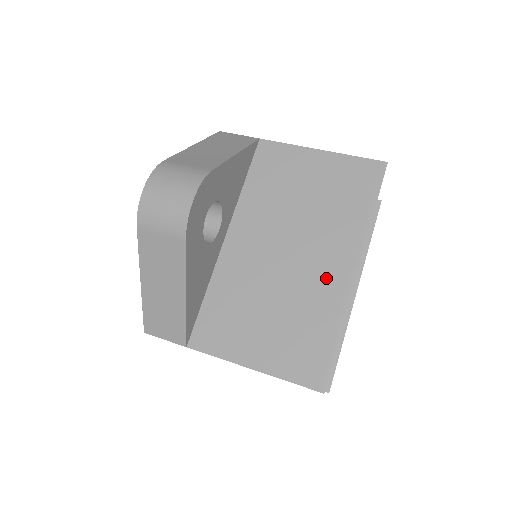
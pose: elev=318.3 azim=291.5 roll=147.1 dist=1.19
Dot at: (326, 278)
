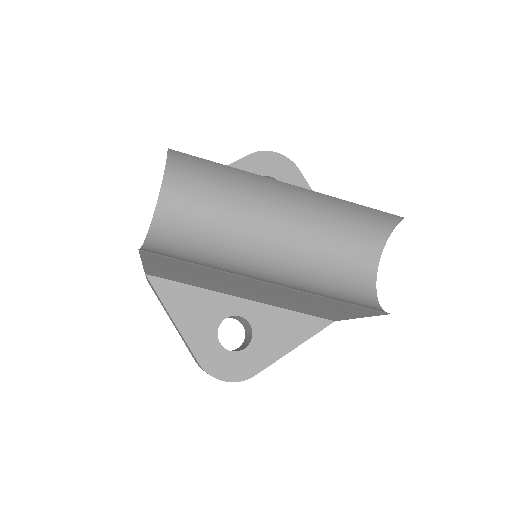
Dot at: occluded
